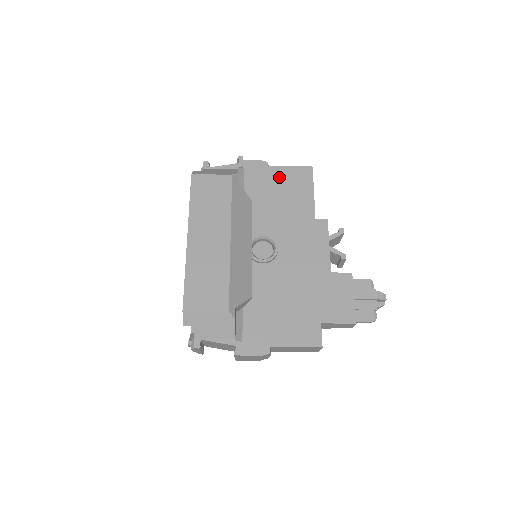
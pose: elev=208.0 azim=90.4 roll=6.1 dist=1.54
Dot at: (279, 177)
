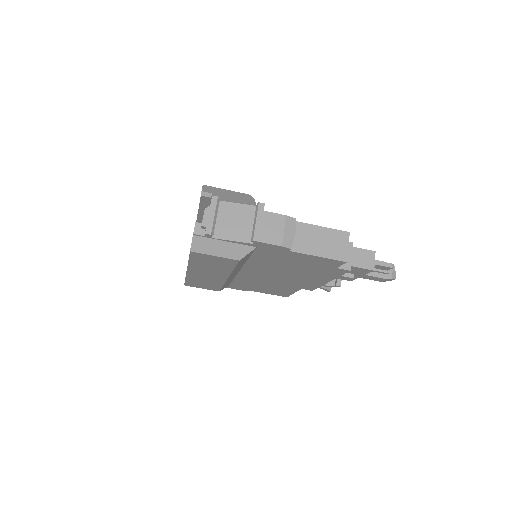
Dot at: occluded
